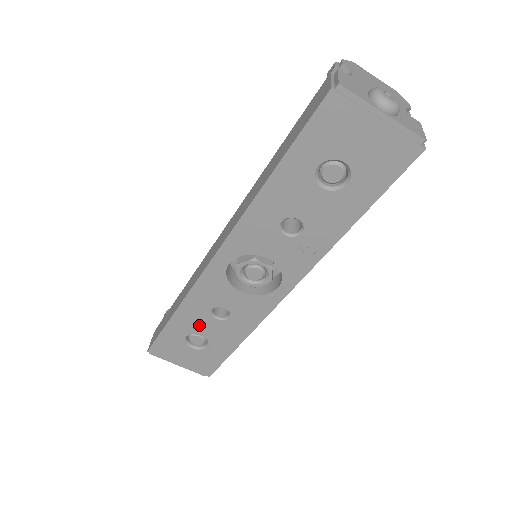
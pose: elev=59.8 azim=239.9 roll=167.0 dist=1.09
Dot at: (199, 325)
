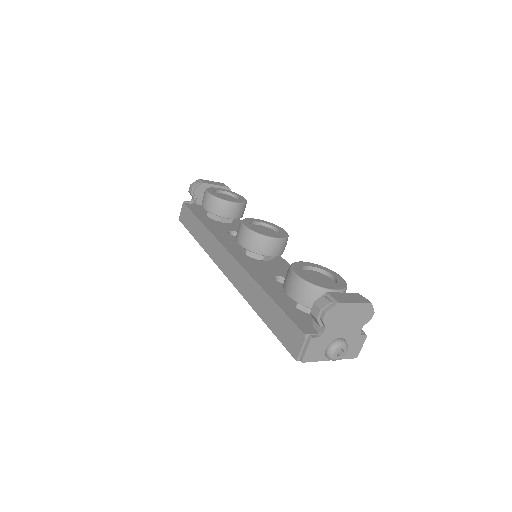
Dot at: occluded
